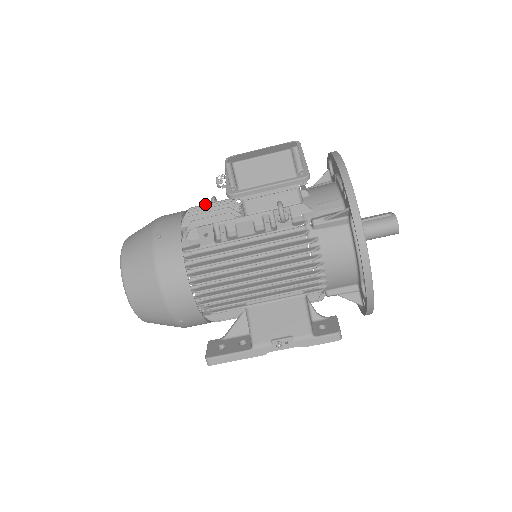
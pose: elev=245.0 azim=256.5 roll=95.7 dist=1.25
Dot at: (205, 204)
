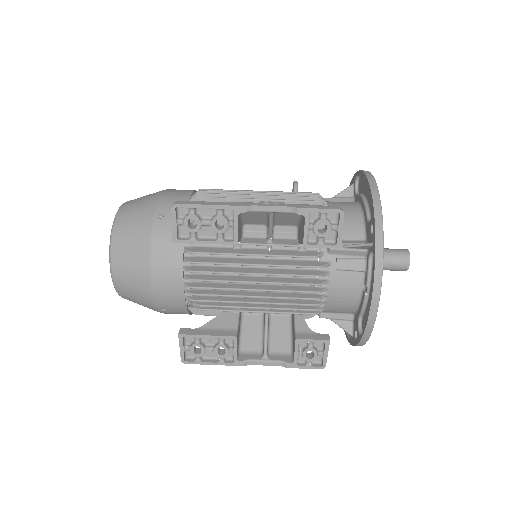
Dot at: occluded
